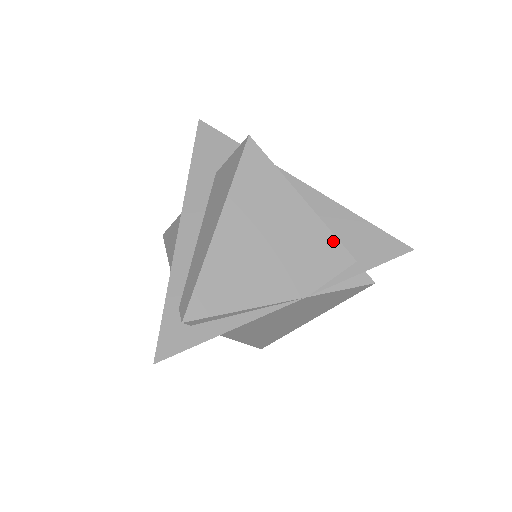
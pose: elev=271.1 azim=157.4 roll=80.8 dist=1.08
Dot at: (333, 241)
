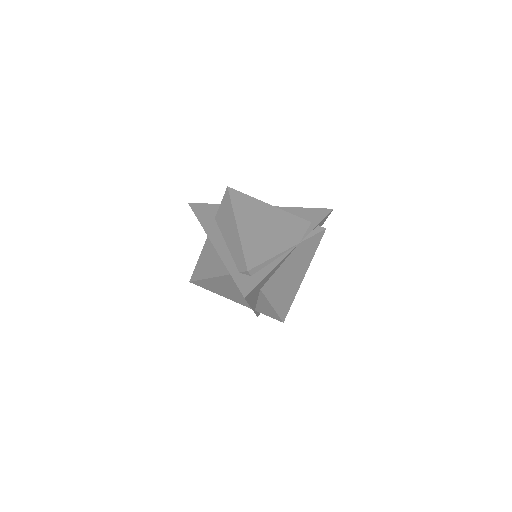
Dot at: (295, 217)
